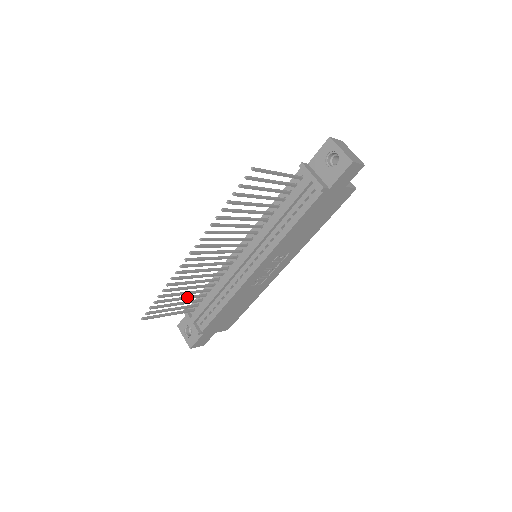
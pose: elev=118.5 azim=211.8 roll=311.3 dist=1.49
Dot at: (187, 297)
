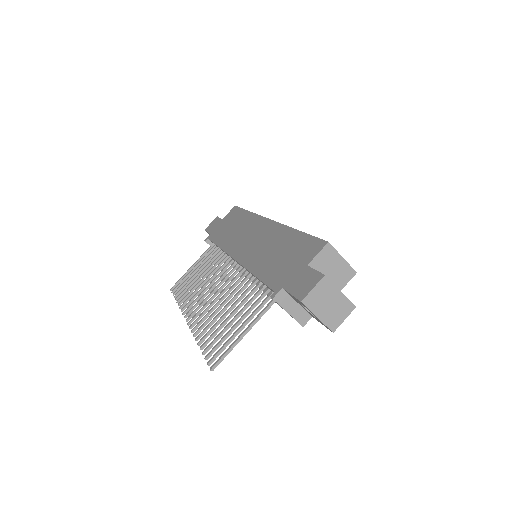
Dot at: (202, 268)
